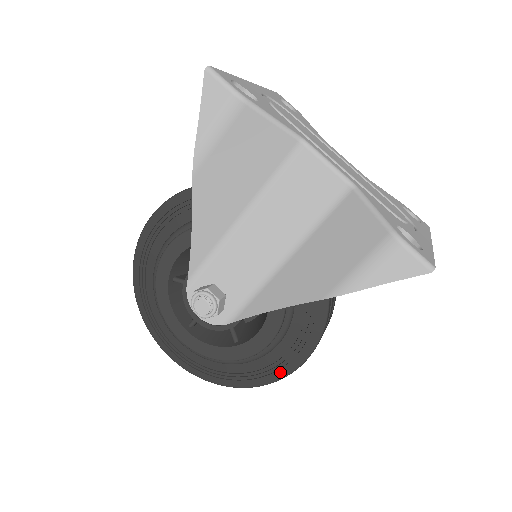
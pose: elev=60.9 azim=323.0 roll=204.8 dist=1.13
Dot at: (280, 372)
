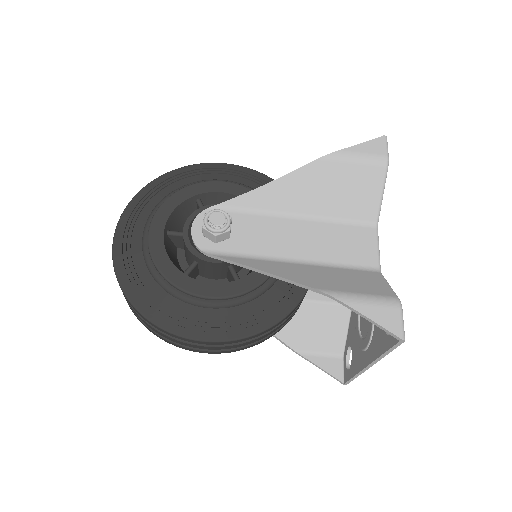
Dot at: (183, 328)
